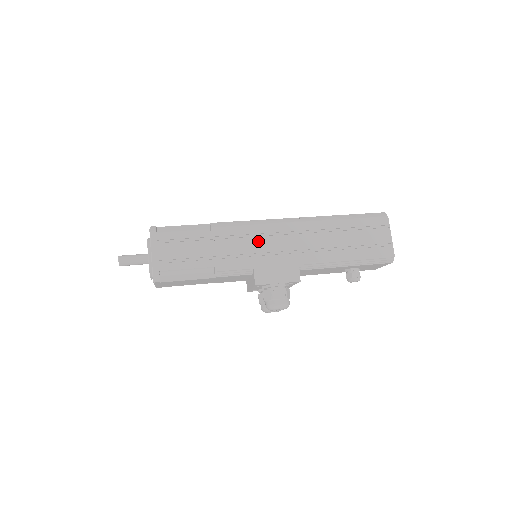
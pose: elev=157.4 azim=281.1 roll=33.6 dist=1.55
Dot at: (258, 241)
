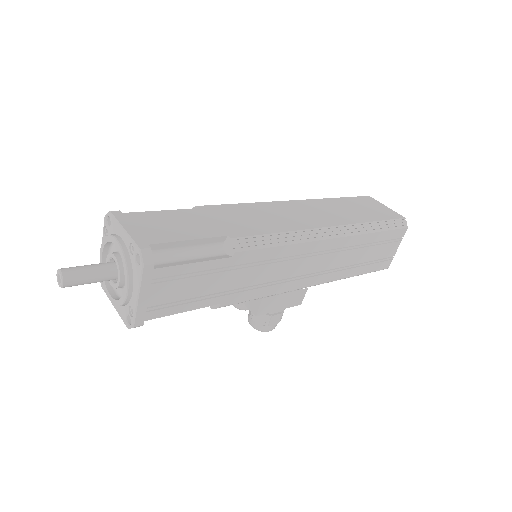
Dot at: (281, 266)
